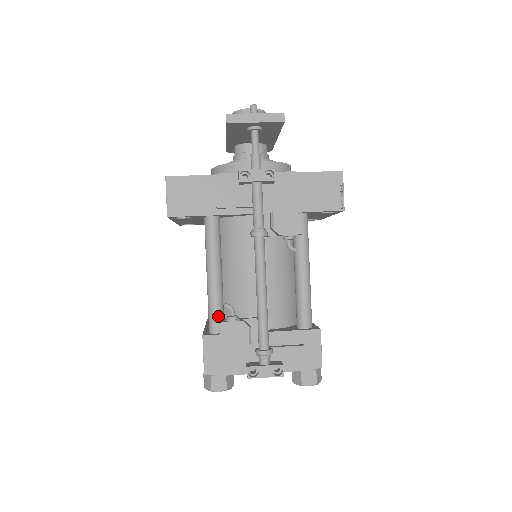
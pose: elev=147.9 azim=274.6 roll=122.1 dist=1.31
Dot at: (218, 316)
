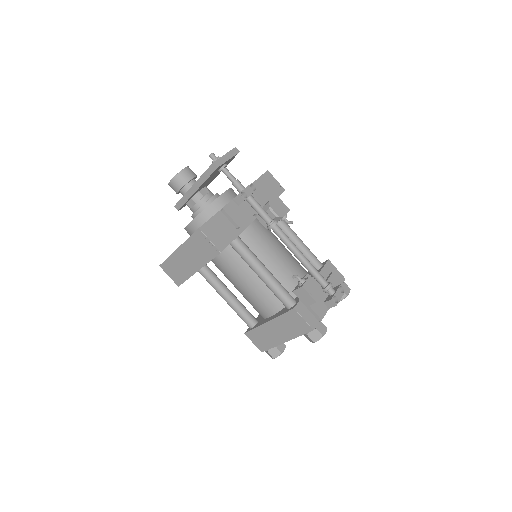
Dot at: (288, 293)
